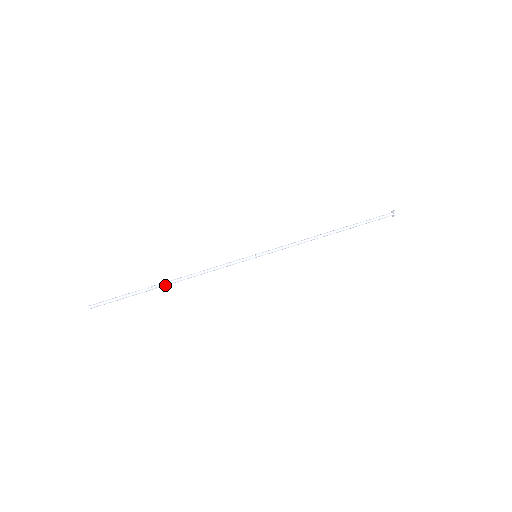
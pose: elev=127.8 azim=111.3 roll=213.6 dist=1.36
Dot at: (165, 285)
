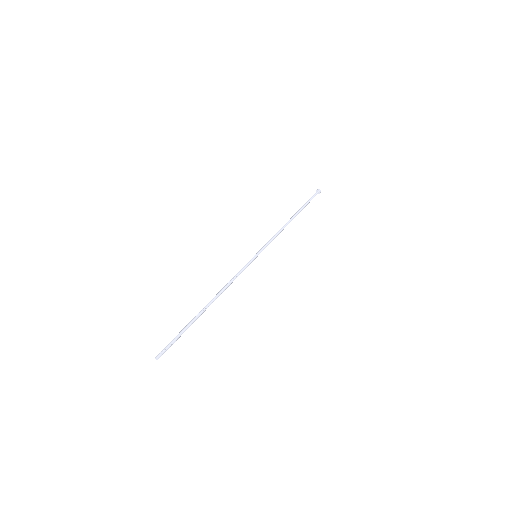
Dot at: (206, 308)
